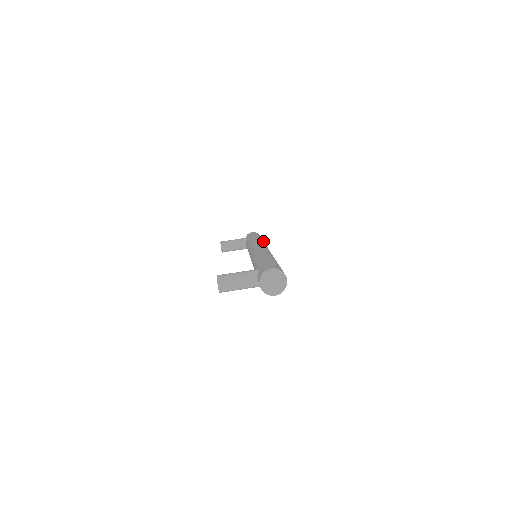
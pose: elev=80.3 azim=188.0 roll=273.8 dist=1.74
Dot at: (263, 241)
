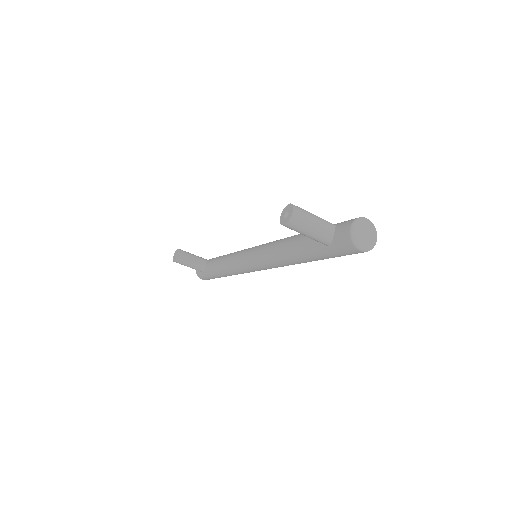
Dot at: occluded
